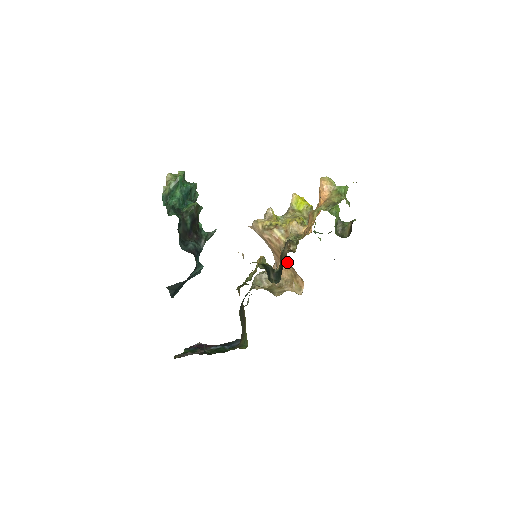
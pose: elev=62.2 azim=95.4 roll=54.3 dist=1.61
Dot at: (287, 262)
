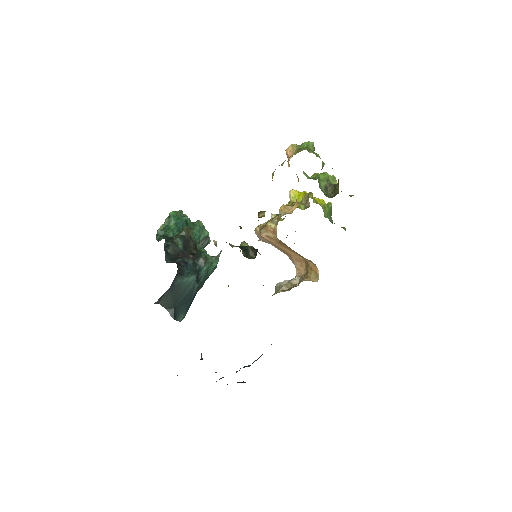
Dot at: (294, 252)
